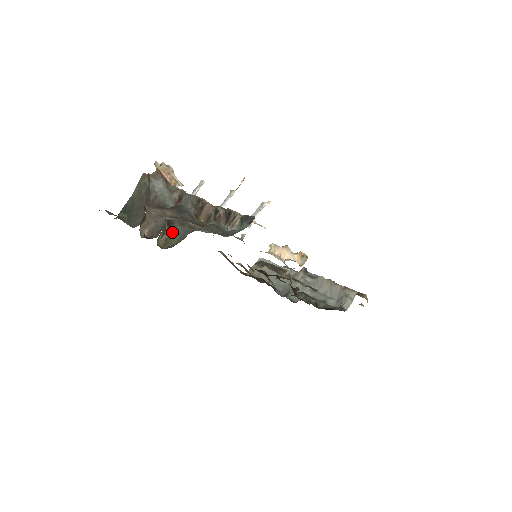
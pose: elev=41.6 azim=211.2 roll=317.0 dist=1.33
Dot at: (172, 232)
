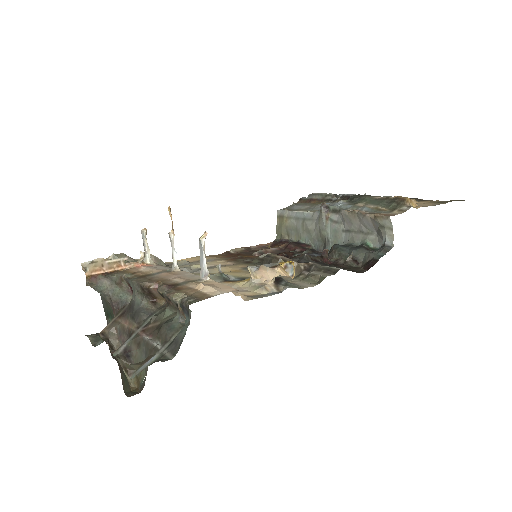
Dot at: occluded
